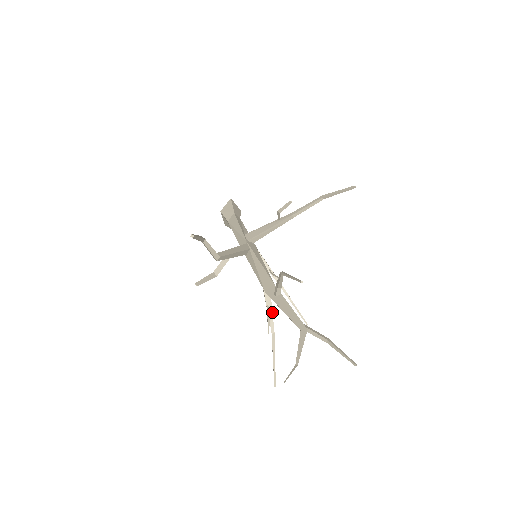
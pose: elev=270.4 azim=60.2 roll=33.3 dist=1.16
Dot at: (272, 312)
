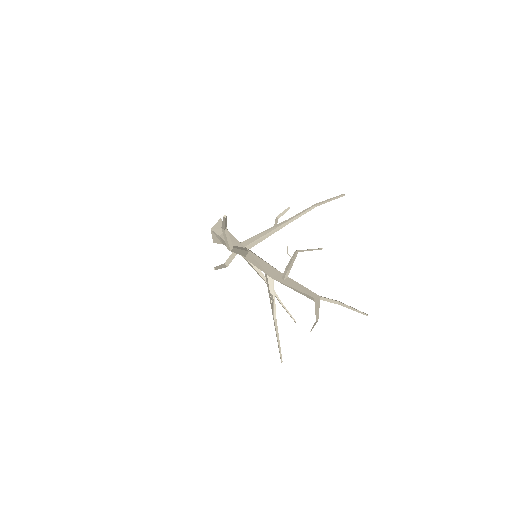
Dot at: occluded
